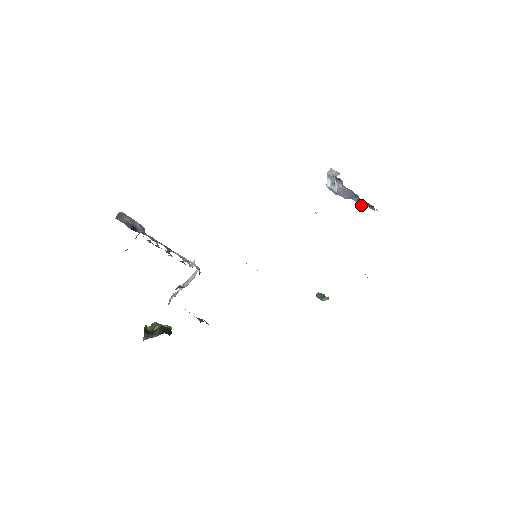
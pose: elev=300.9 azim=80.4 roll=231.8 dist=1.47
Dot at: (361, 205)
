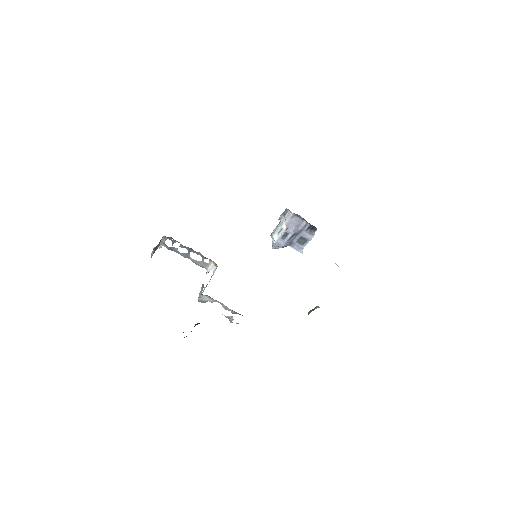
Dot at: (302, 252)
